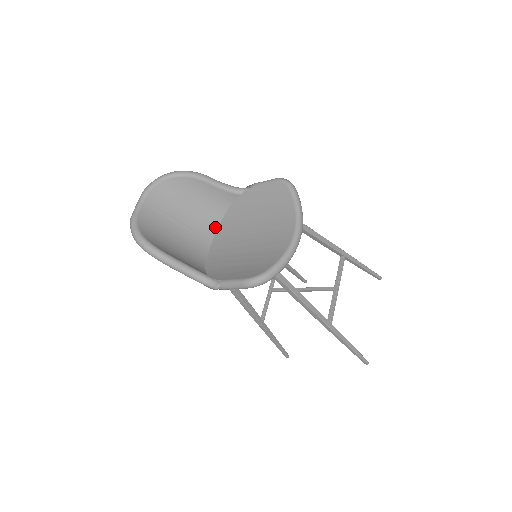
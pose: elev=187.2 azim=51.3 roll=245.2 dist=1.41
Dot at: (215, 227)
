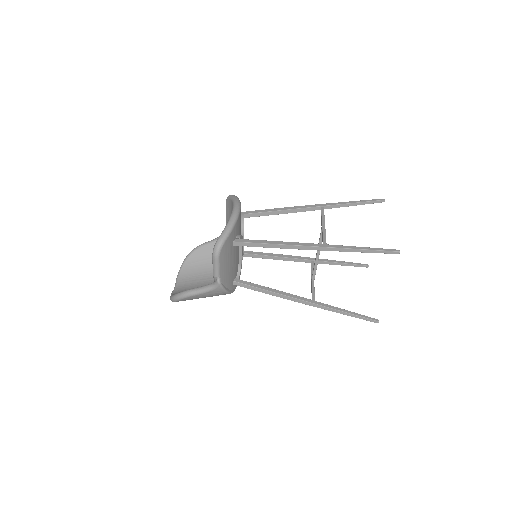
Dot at: occluded
